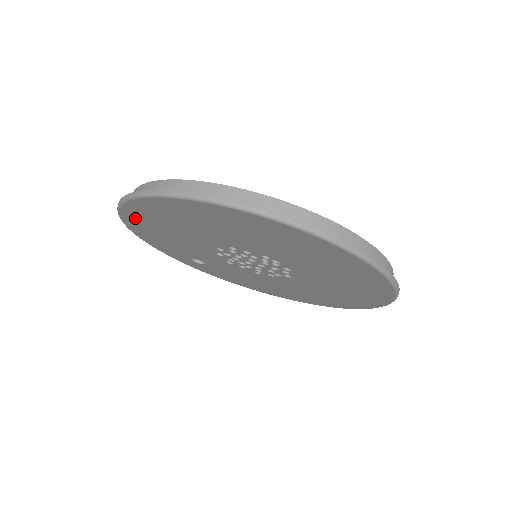
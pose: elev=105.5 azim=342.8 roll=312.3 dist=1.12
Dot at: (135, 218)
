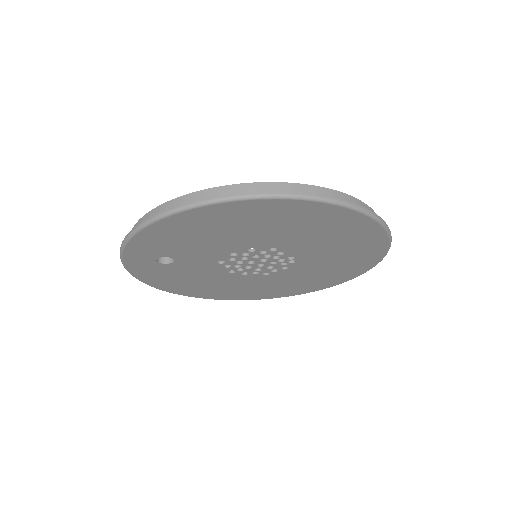
Dot at: (218, 213)
